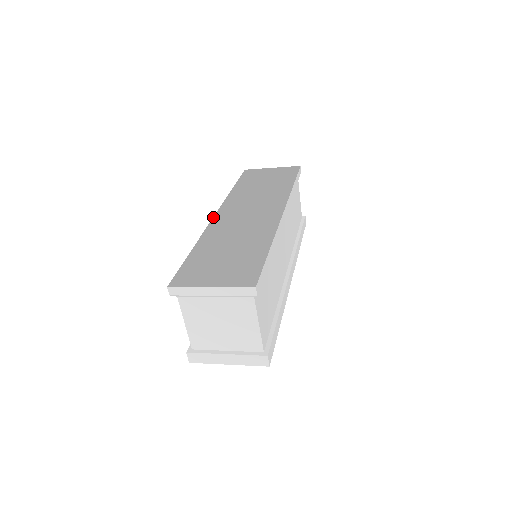
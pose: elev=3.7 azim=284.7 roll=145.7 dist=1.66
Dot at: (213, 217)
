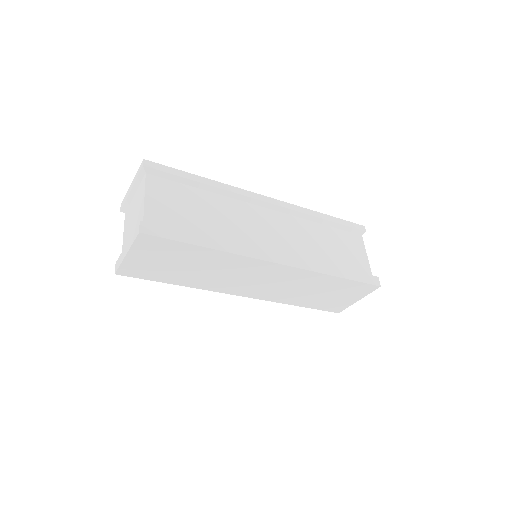
Dot at: occluded
